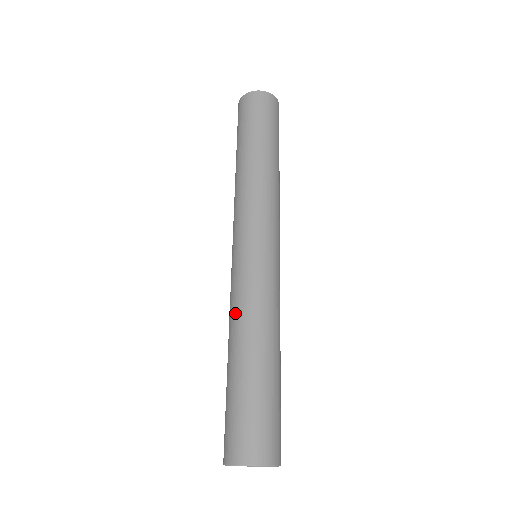
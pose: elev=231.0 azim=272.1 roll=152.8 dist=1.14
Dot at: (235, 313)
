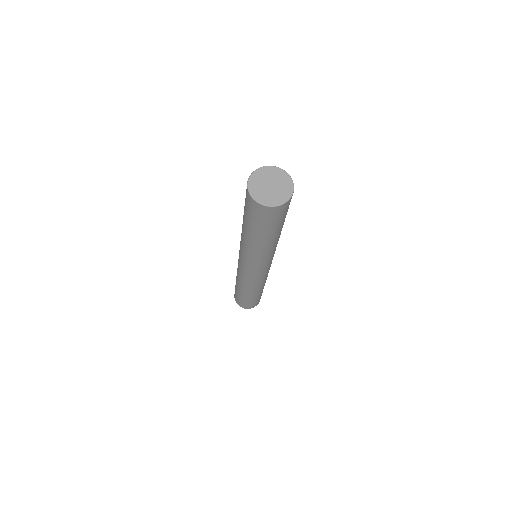
Dot at: occluded
